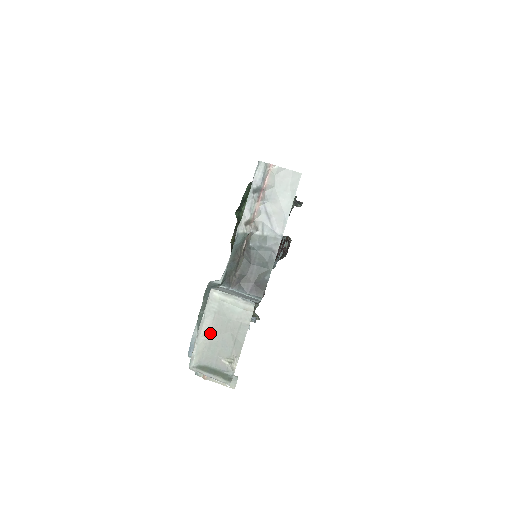
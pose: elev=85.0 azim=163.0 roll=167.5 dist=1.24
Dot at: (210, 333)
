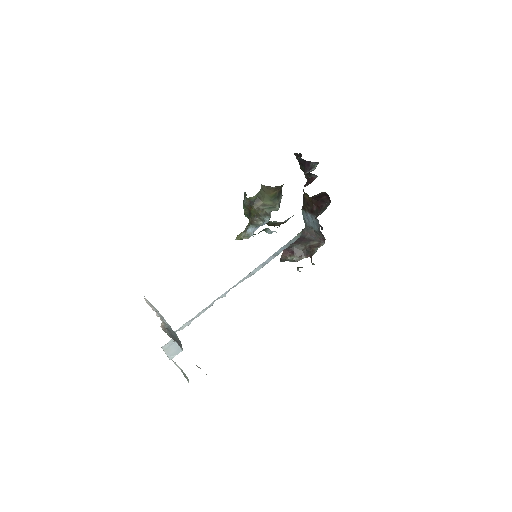
Dot at: occluded
